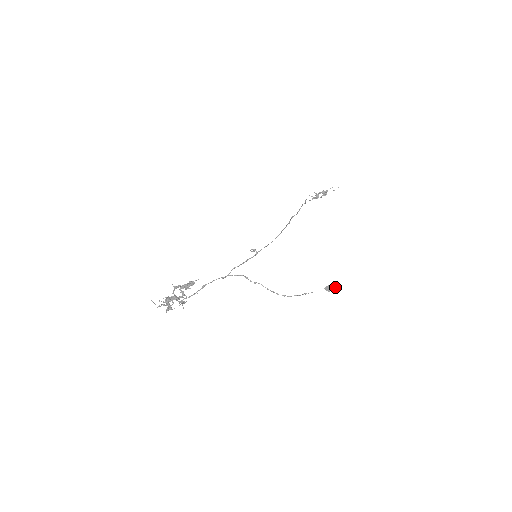
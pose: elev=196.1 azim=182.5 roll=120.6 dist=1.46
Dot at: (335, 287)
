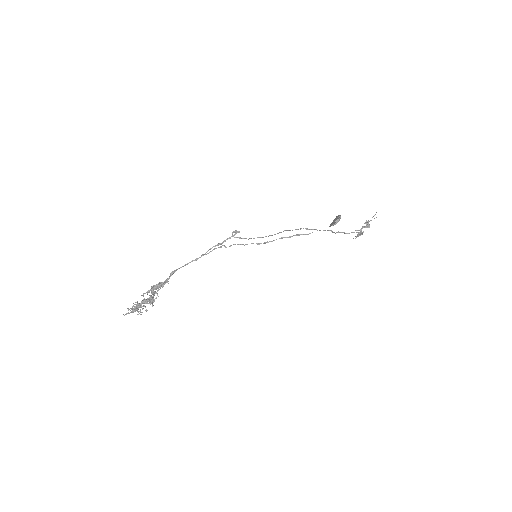
Dot at: (338, 216)
